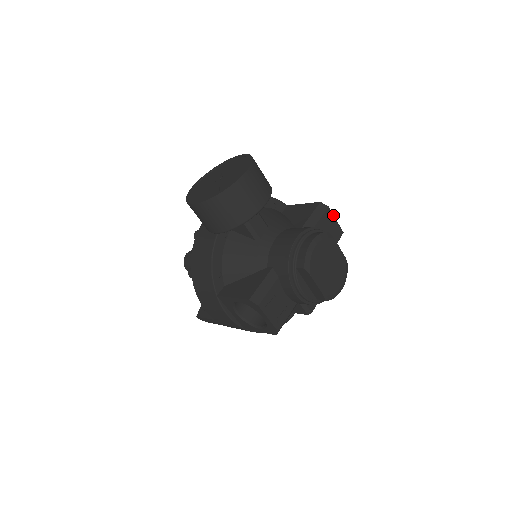
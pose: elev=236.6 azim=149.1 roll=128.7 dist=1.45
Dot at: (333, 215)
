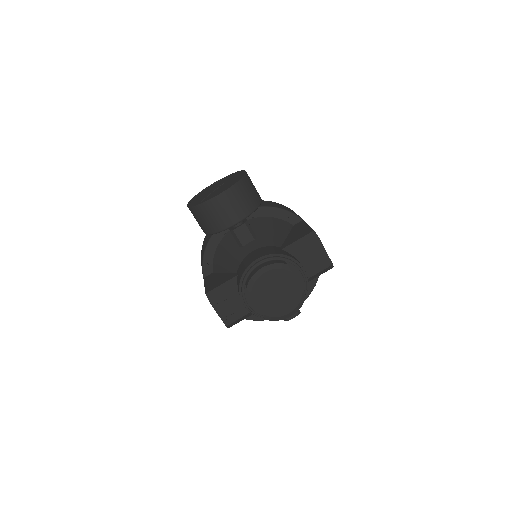
Dot at: (323, 246)
